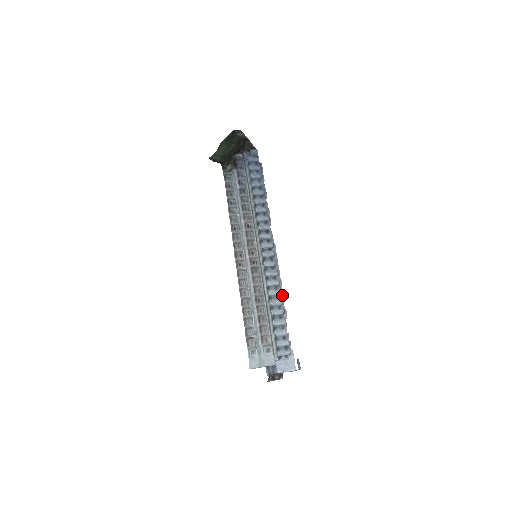
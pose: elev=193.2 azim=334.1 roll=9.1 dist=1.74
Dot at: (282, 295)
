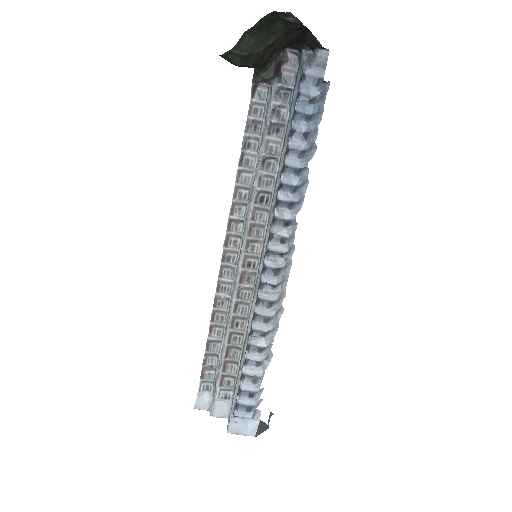
Dot at: (274, 331)
